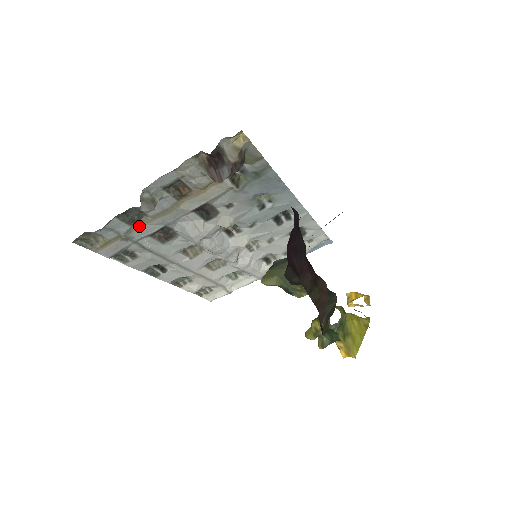
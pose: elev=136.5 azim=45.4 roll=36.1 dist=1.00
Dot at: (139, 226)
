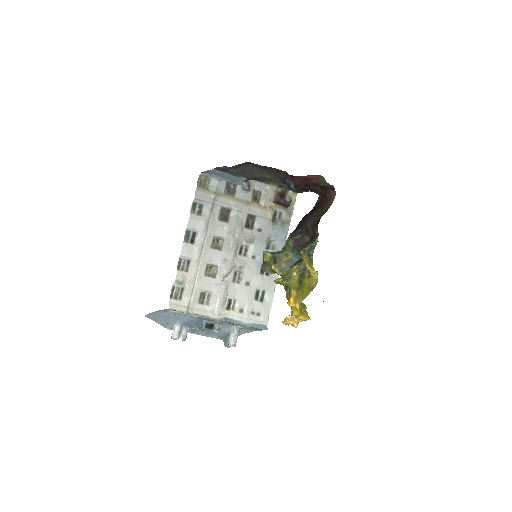
Dot at: (226, 197)
